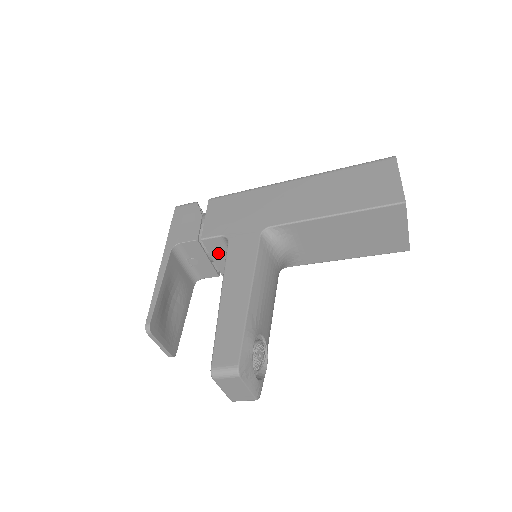
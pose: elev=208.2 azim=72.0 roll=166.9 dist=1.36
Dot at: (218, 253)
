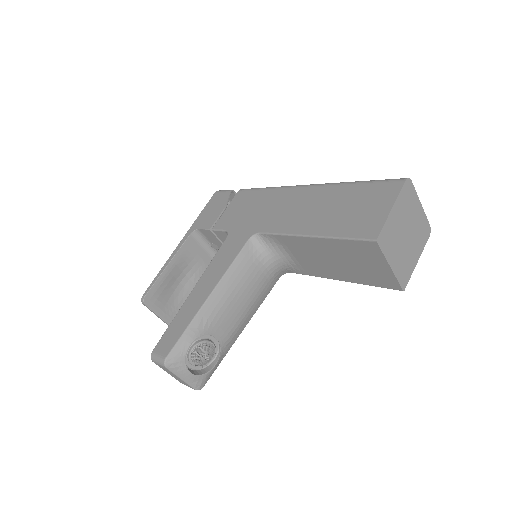
Dot at: occluded
